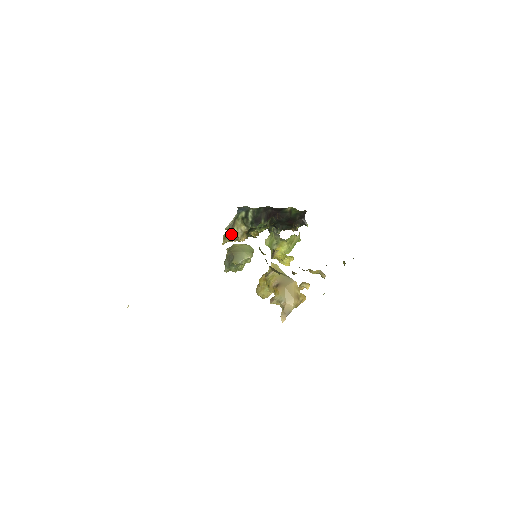
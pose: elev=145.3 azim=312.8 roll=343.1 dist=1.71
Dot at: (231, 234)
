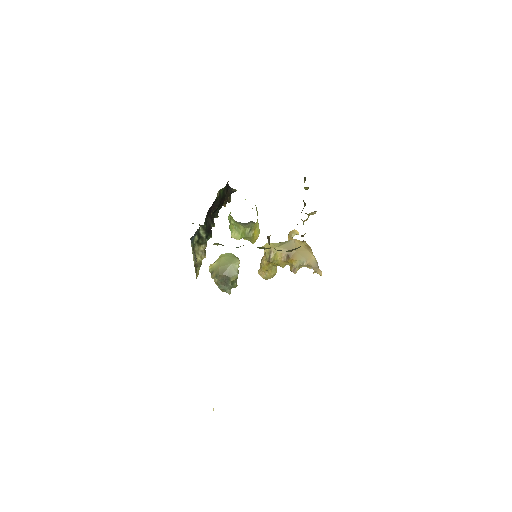
Dot at: (198, 263)
